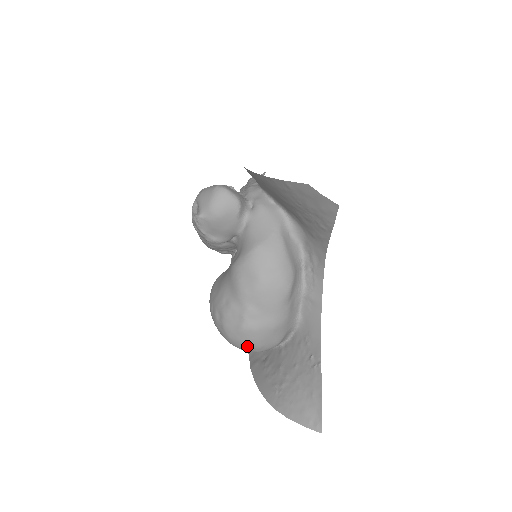
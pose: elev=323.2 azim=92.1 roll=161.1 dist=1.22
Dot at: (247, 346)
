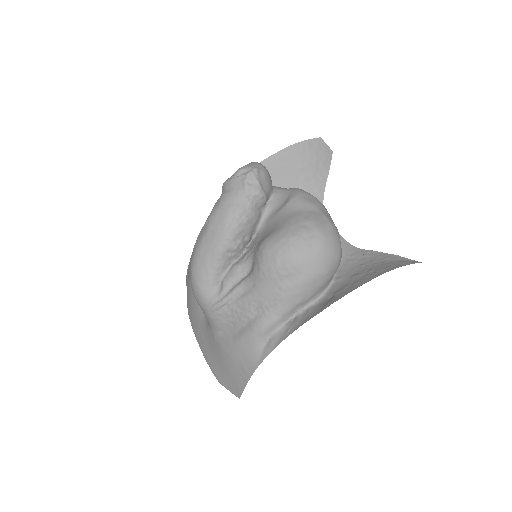
Dot at: (336, 244)
